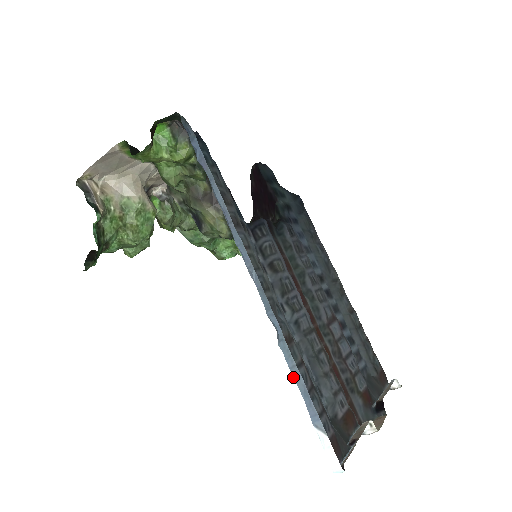
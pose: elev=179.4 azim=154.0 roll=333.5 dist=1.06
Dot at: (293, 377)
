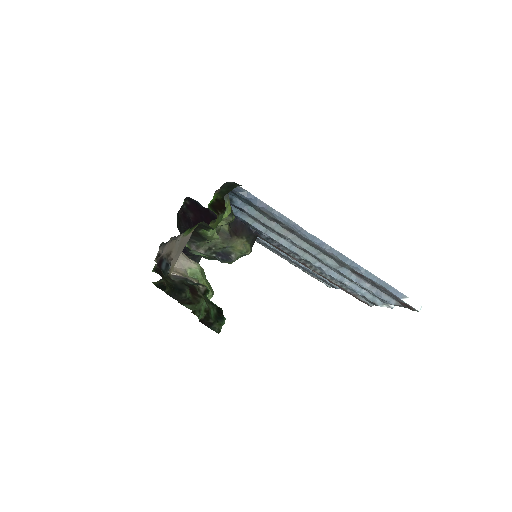
Dot at: (380, 285)
